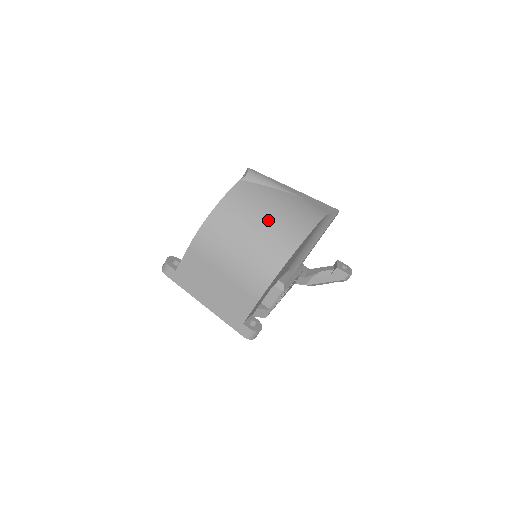
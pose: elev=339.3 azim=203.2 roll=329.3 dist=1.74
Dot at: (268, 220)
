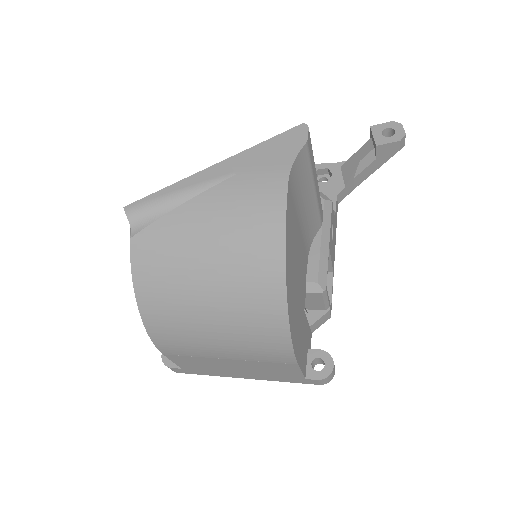
Dot at: (213, 272)
